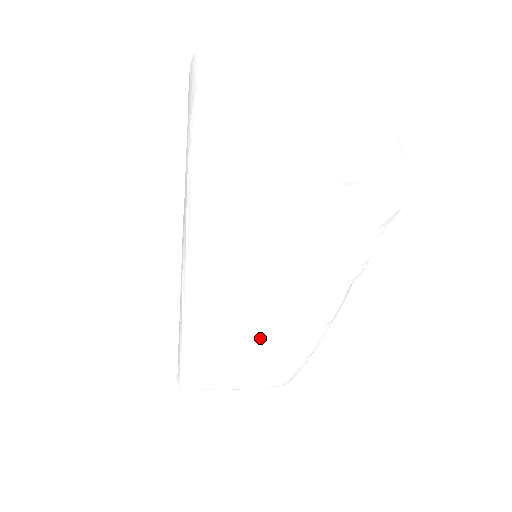
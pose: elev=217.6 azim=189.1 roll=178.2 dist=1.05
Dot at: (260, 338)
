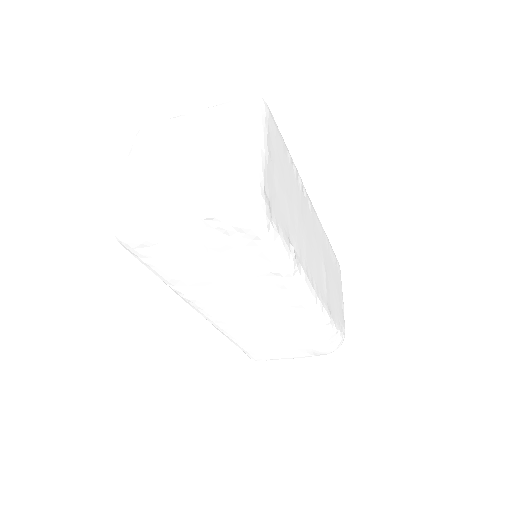
Dot at: (268, 321)
